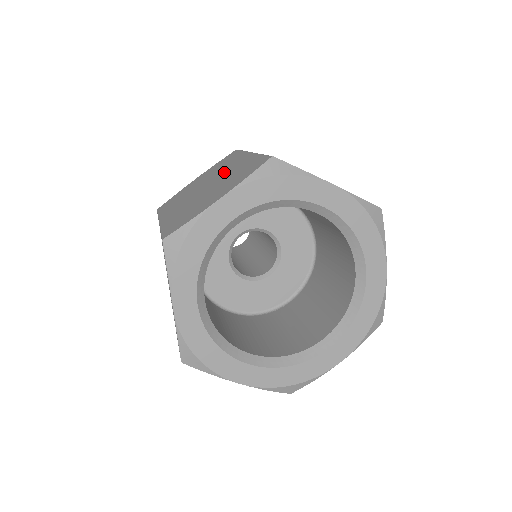
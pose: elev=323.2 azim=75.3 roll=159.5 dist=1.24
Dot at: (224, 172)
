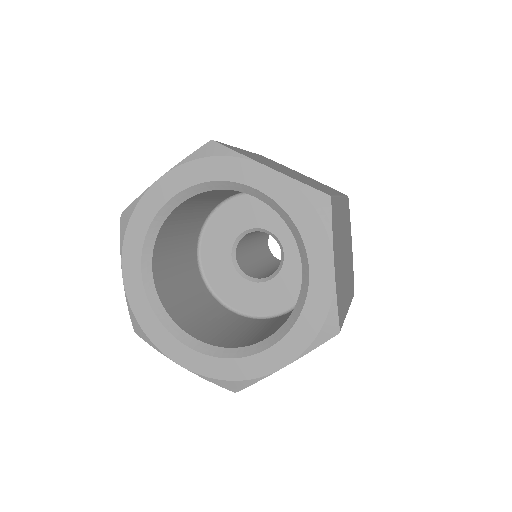
Dot at: occluded
